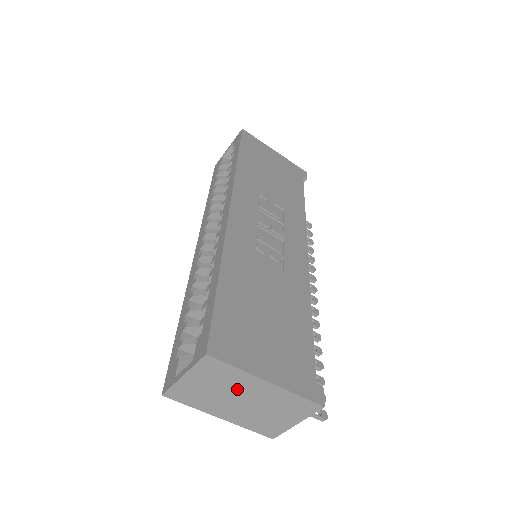
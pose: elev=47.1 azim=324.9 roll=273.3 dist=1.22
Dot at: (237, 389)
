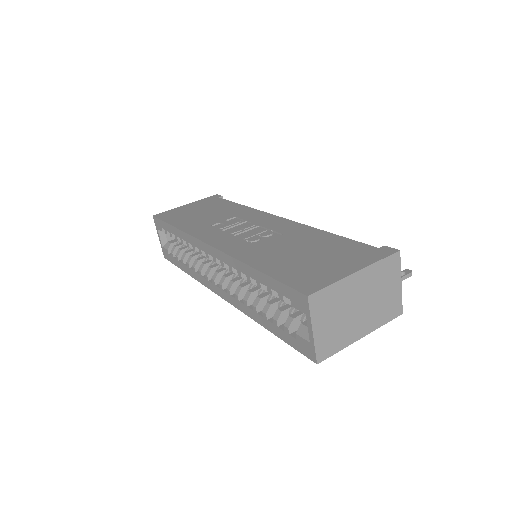
Dot at: (348, 301)
